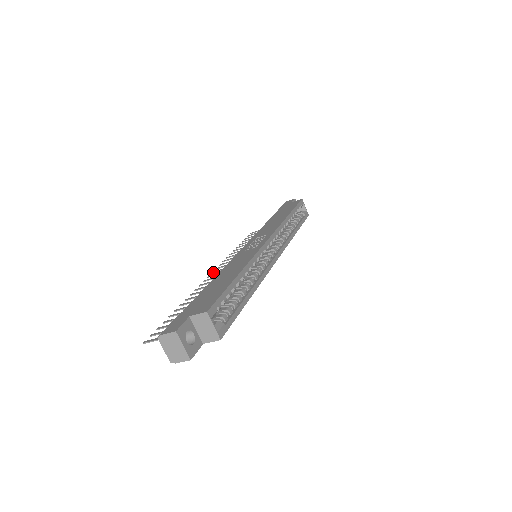
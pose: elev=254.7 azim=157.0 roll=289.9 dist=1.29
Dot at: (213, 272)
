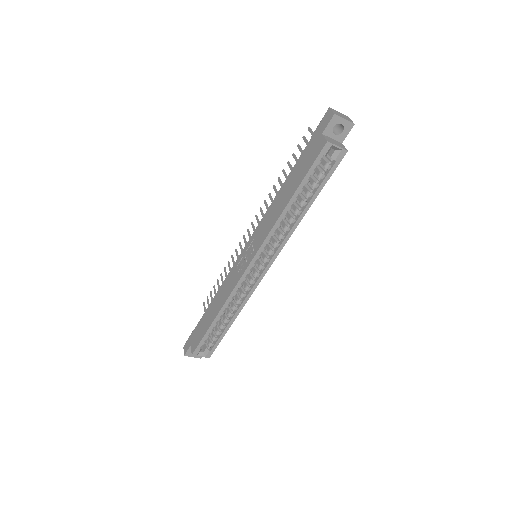
Dot at: (251, 224)
